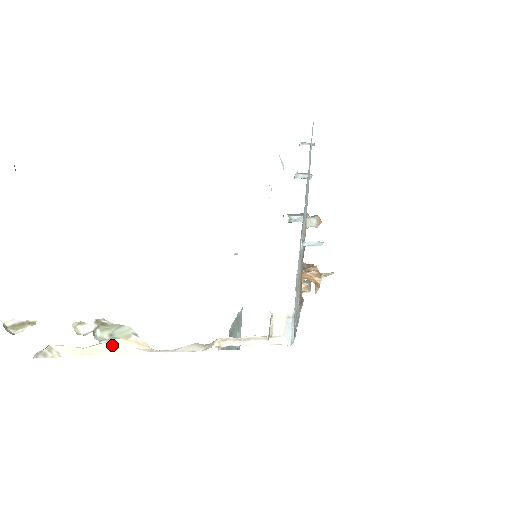
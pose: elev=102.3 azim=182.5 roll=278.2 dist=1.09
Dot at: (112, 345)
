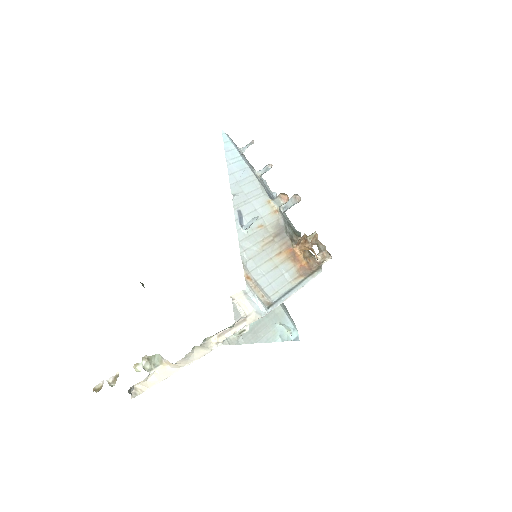
Dot at: (160, 372)
